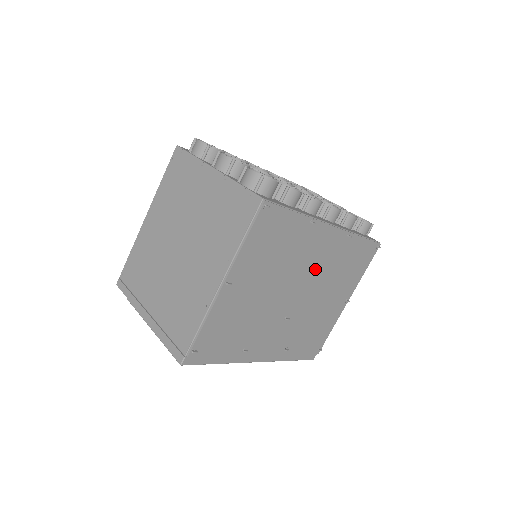
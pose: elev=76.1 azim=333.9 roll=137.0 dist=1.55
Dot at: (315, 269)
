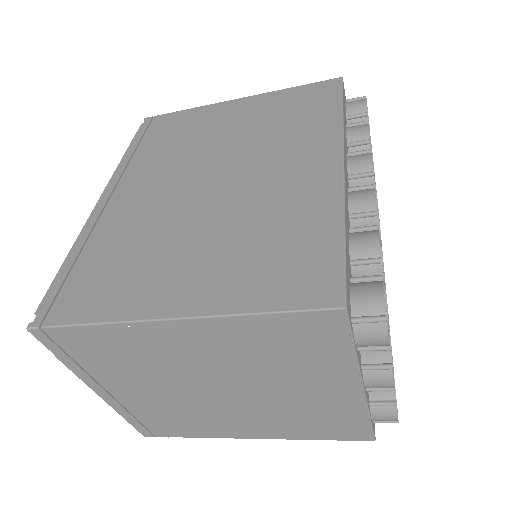
Dot at: occluded
